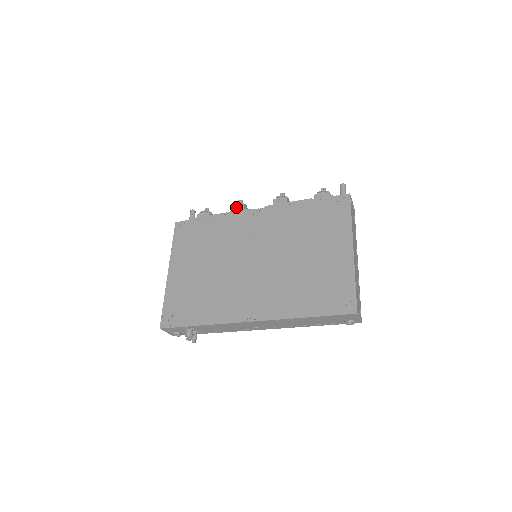
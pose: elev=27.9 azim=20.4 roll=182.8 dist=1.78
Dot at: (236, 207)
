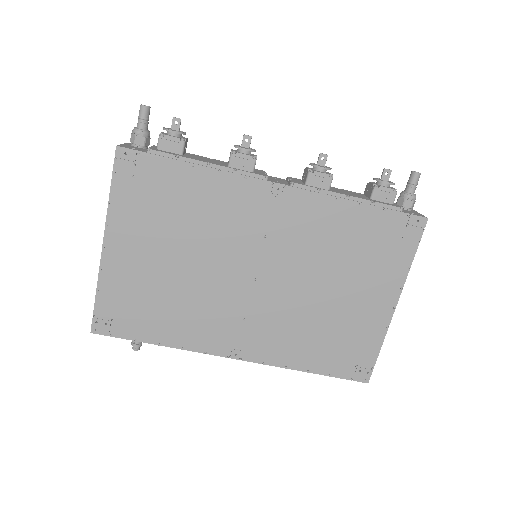
Dot at: (241, 159)
